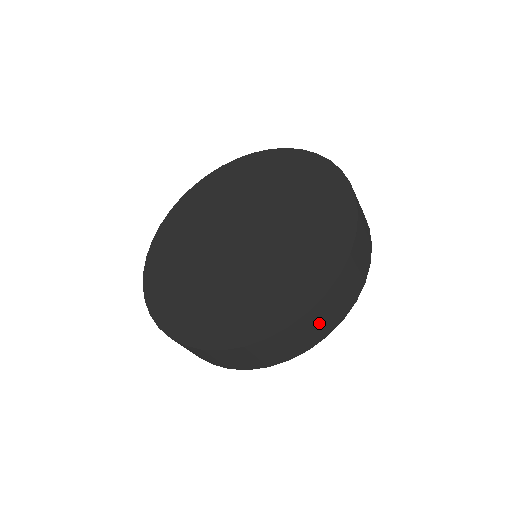
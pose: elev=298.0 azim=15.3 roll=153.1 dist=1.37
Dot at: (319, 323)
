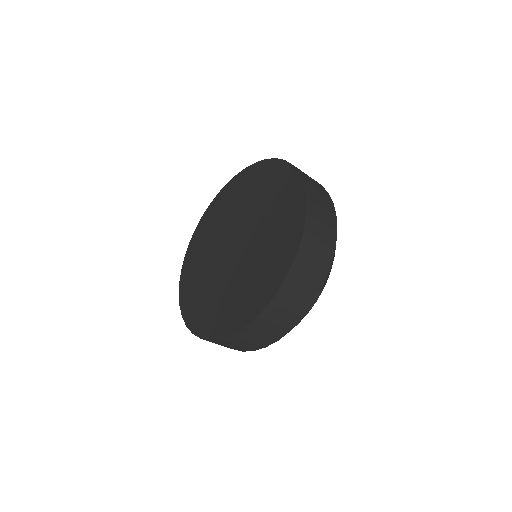
Dot at: (313, 182)
